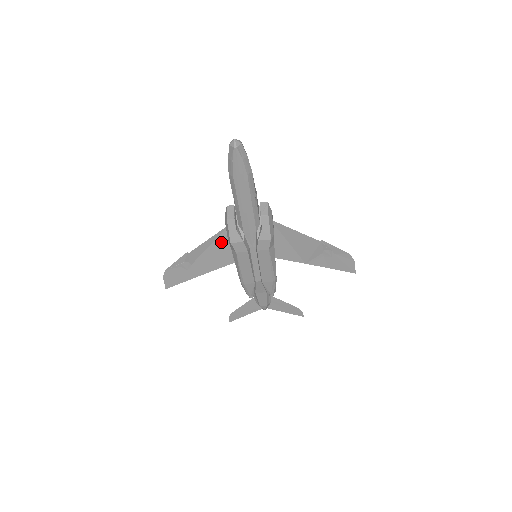
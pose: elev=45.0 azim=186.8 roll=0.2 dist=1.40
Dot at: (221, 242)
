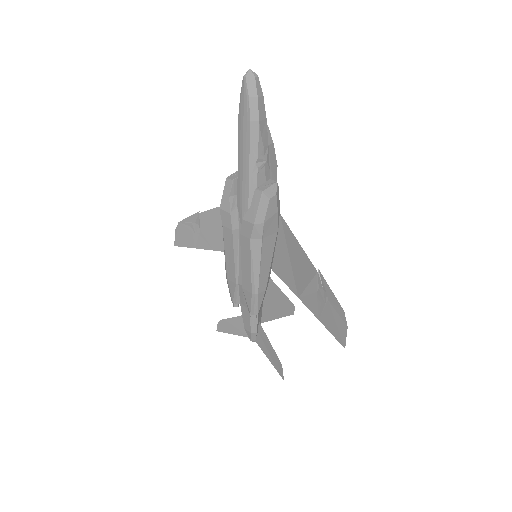
Dot at: occluded
